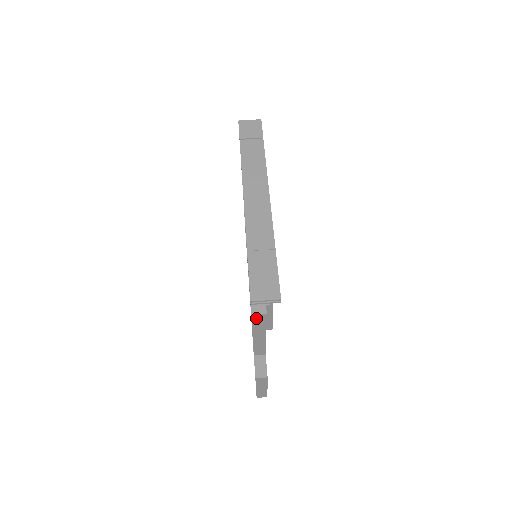
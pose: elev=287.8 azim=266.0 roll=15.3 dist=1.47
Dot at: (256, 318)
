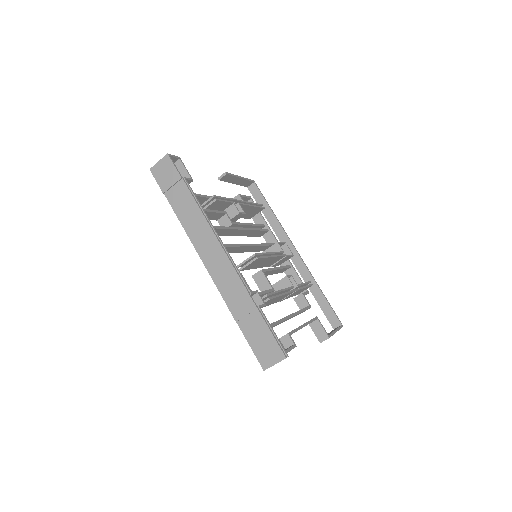
Dot at: occluded
